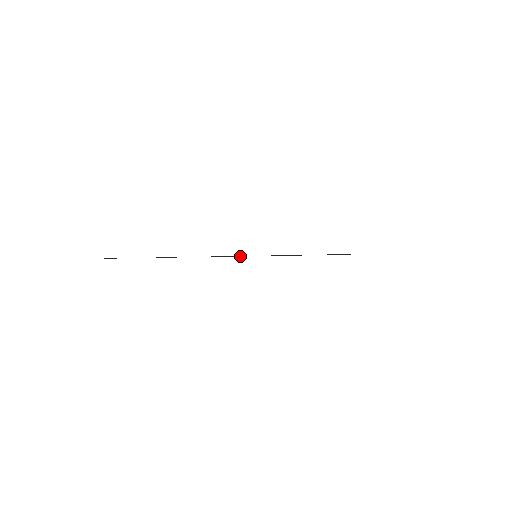
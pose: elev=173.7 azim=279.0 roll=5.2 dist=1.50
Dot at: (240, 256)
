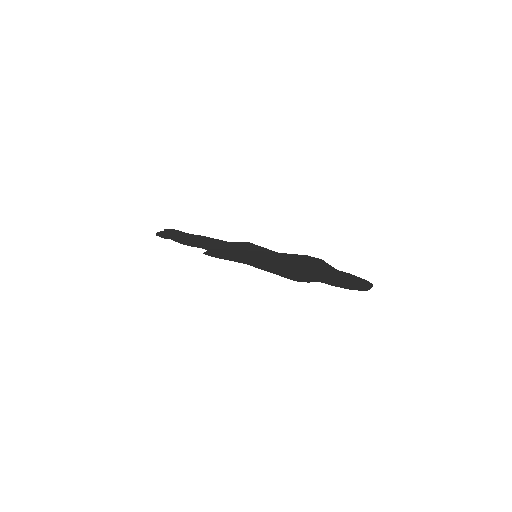
Dot at: occluded
